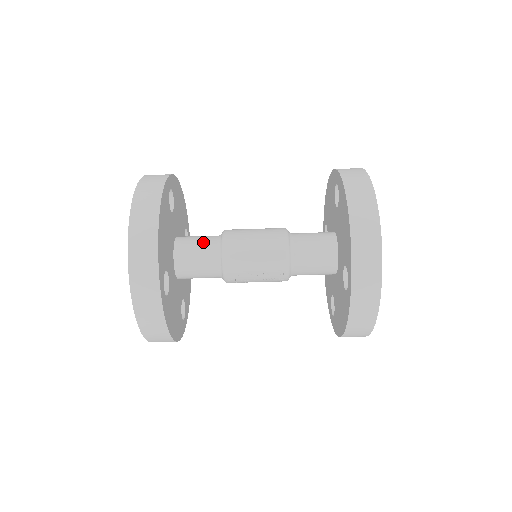
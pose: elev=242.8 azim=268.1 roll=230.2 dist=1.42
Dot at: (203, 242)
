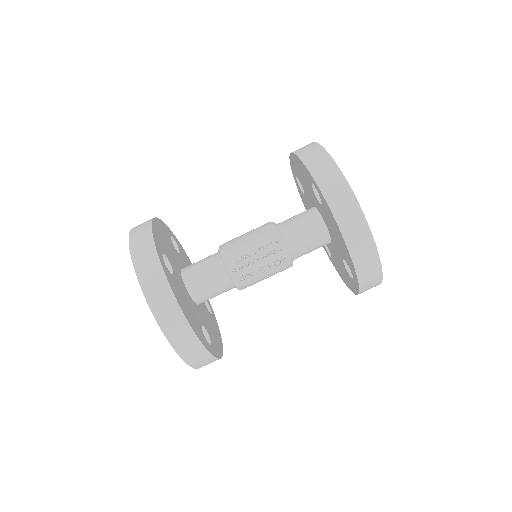
Dot at: occluded
